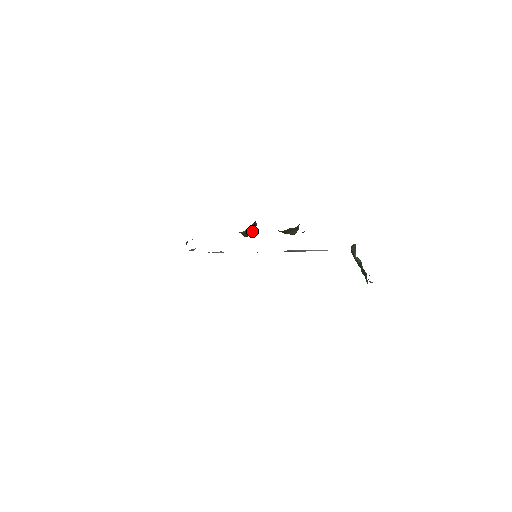
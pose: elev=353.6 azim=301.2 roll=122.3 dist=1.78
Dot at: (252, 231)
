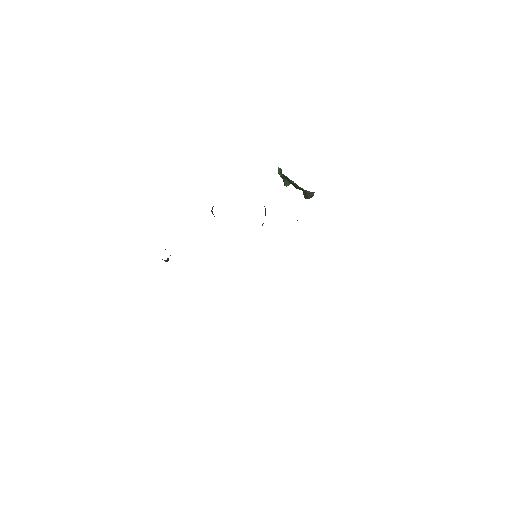
Dot at: occluded
